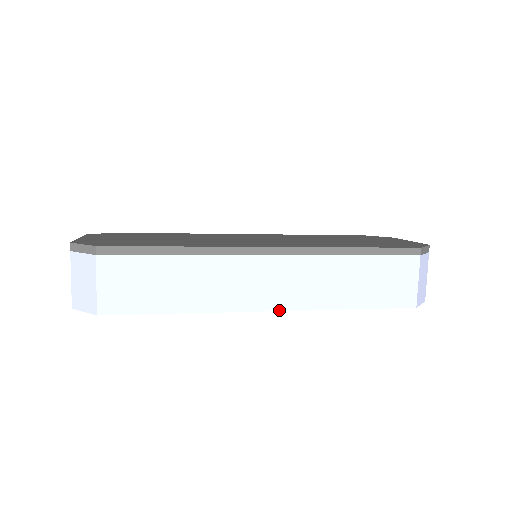
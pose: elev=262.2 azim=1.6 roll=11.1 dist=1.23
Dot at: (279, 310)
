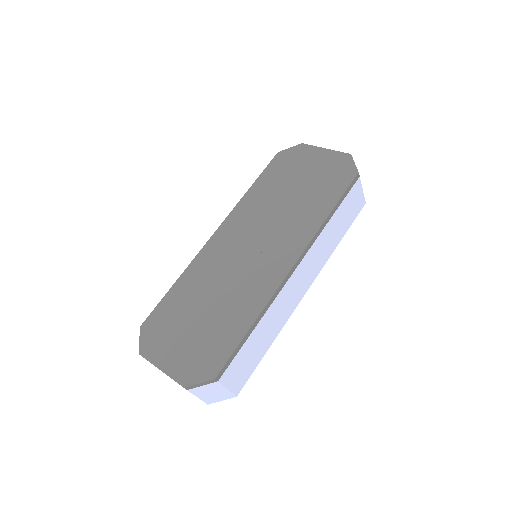
Dot at: occluded
